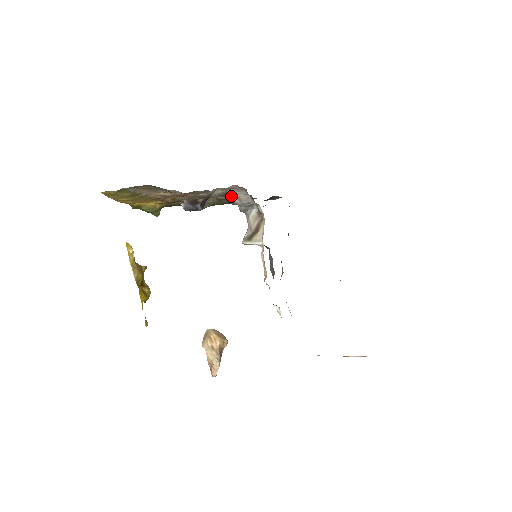
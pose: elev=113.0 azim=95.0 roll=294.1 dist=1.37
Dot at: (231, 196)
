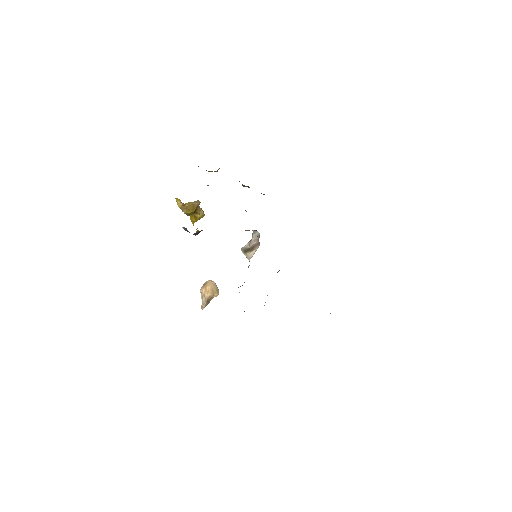
Dot at: occluded
